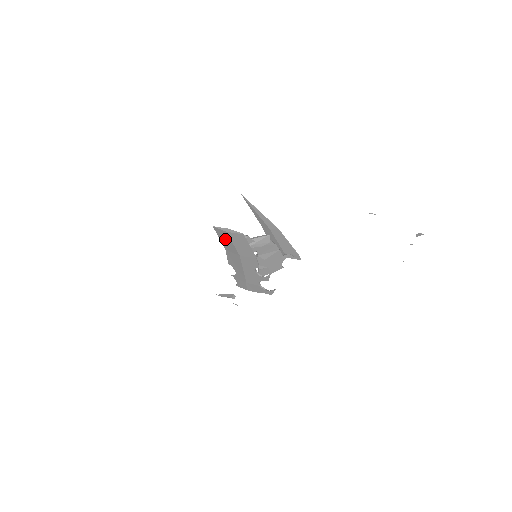
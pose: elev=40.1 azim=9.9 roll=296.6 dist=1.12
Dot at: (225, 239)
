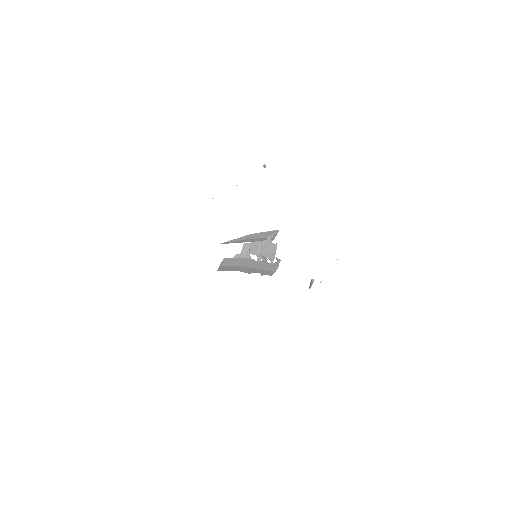
Dot at: (228, 268)
